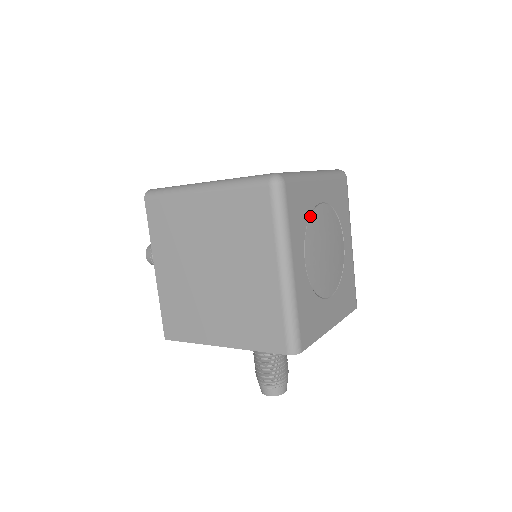
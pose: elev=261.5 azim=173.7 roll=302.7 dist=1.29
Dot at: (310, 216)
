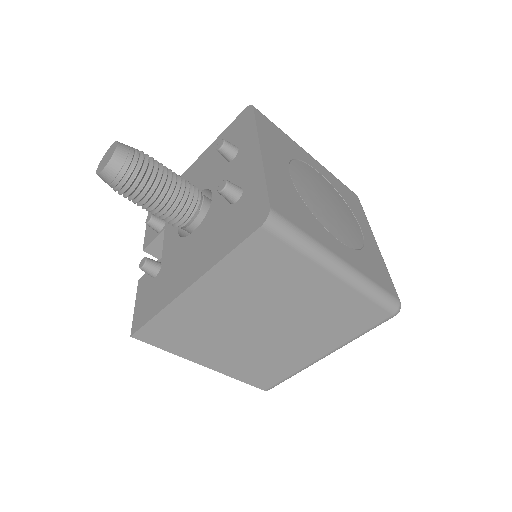
Dot at: occluded
